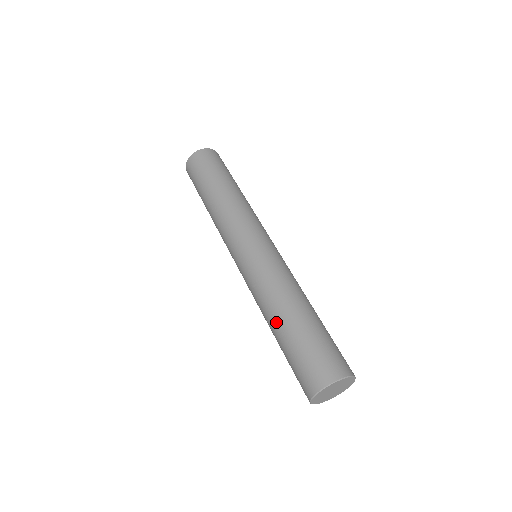
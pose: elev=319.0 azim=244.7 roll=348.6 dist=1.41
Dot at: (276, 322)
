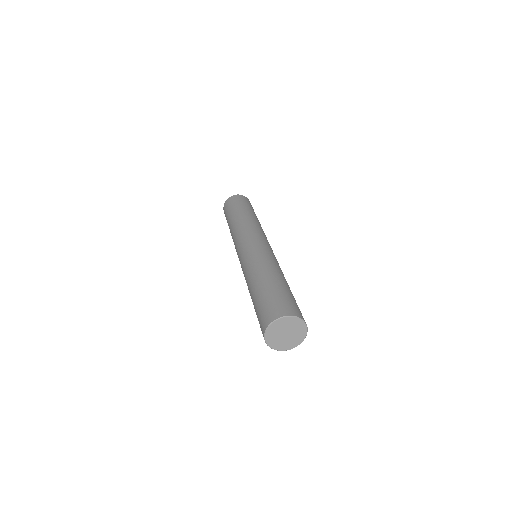
Dot at: (252, 289)
